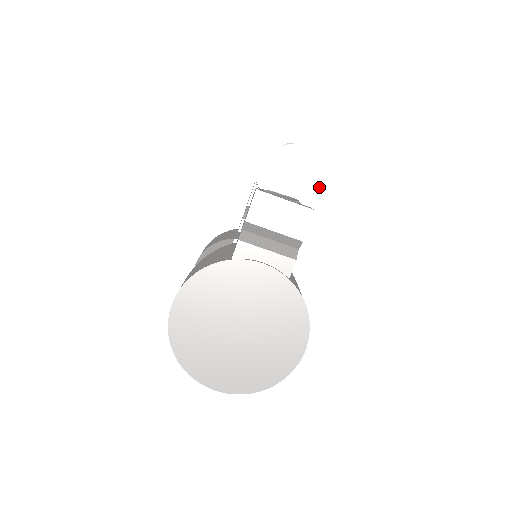
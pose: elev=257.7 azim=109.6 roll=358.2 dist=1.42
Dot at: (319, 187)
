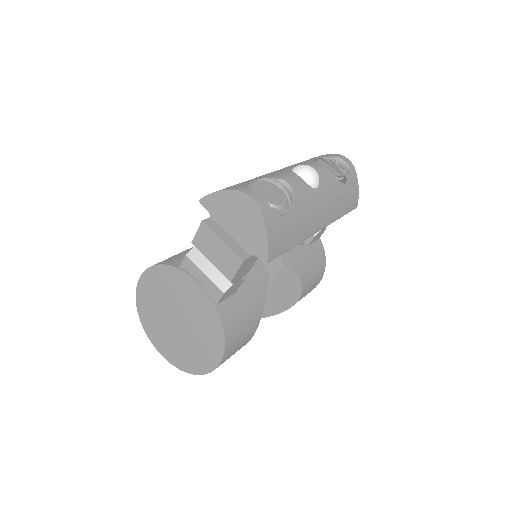
Dot at: (257, 240)
